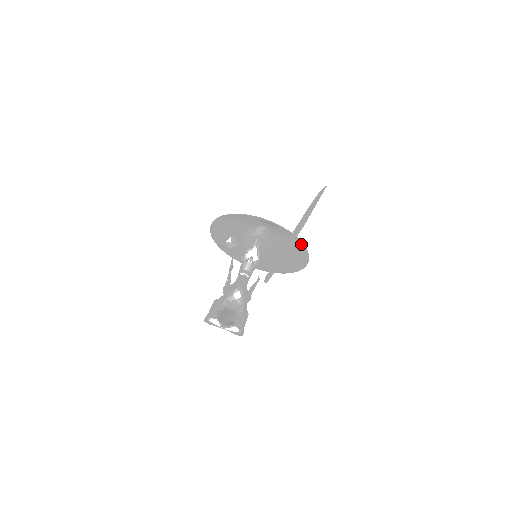
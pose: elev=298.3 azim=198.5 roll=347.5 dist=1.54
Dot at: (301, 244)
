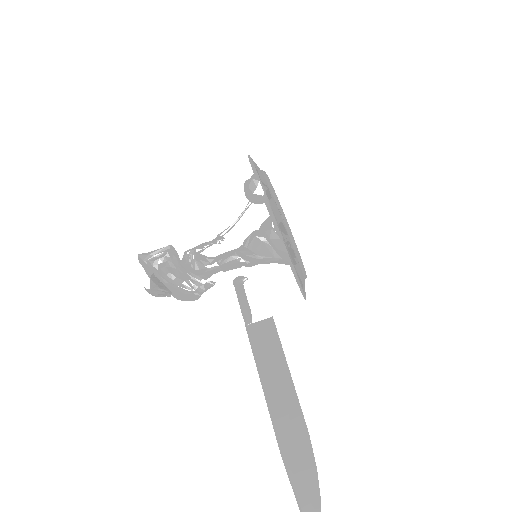
Dot at: occluded
